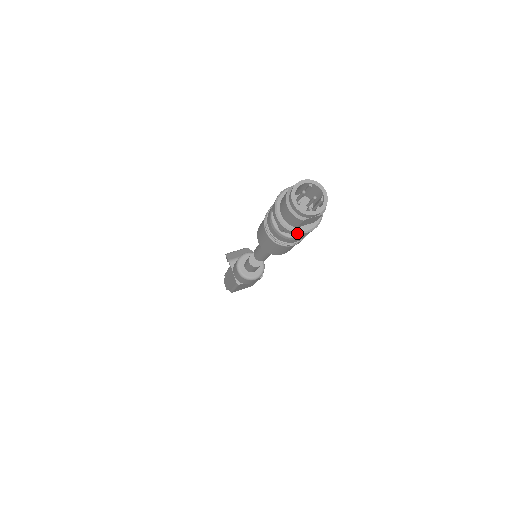
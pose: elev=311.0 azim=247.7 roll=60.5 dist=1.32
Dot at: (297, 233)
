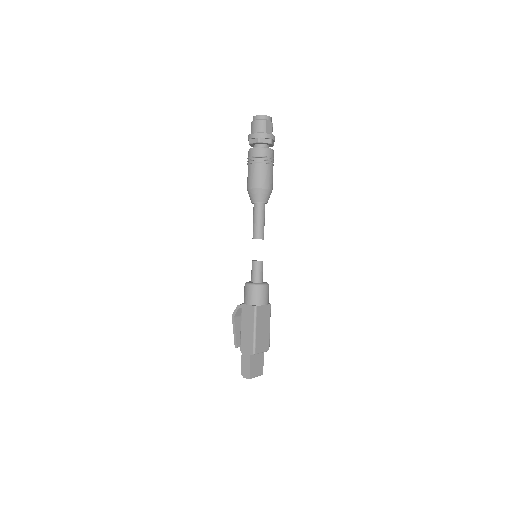
Dot at: (267, 134)
